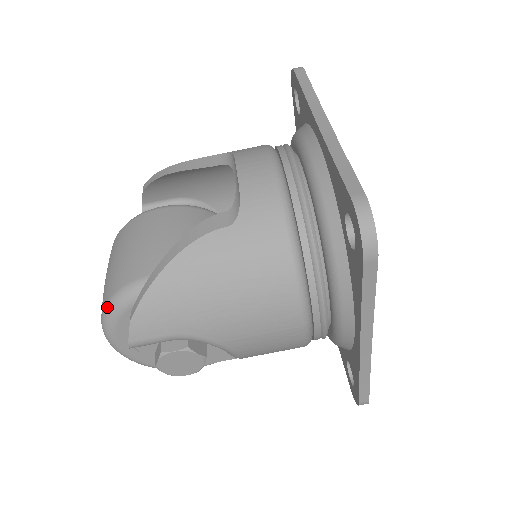
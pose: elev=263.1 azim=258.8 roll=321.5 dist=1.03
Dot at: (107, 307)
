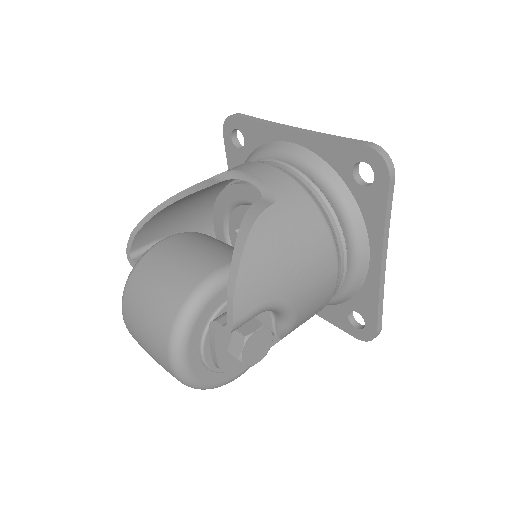
Dot at: (180, 318)
